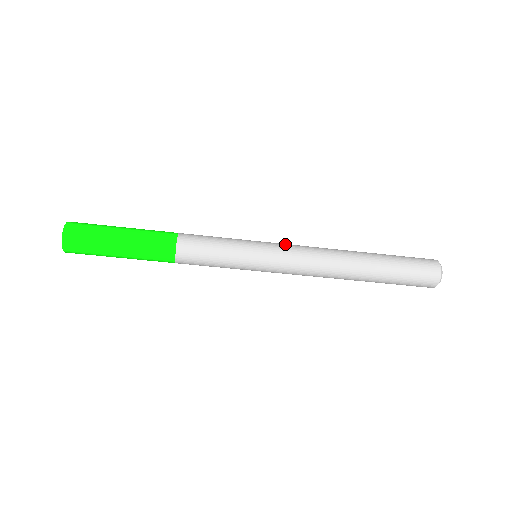
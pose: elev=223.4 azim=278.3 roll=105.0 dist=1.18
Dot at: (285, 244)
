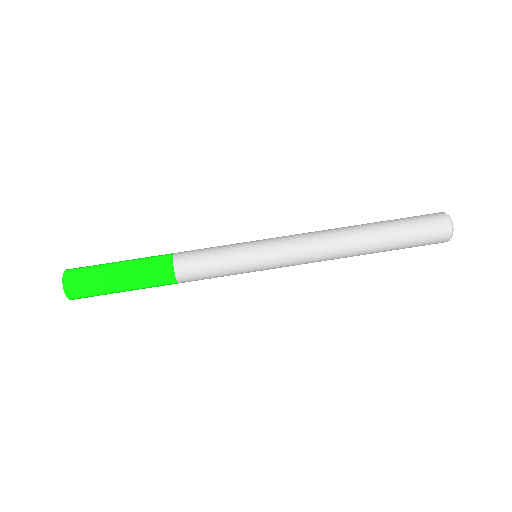
Dot at: occluded
